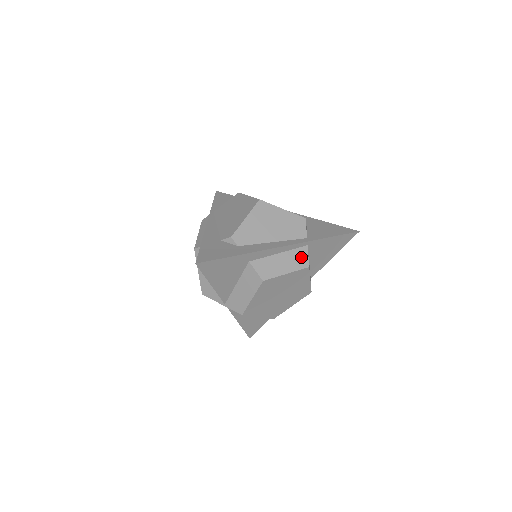
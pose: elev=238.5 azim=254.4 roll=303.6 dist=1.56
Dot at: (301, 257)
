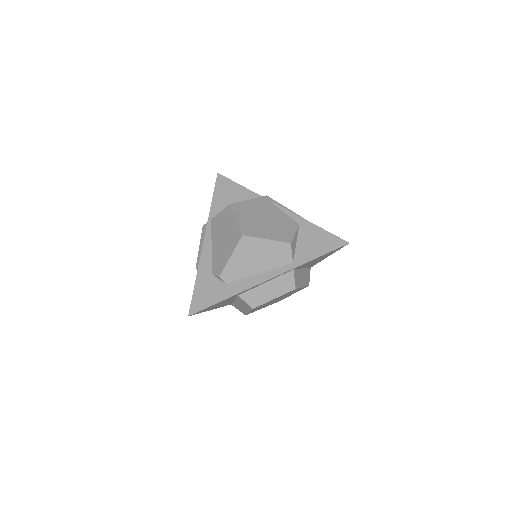
Dot at: (287, 282)
